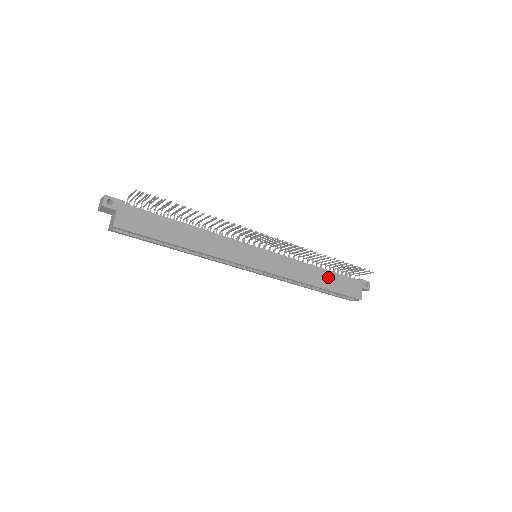
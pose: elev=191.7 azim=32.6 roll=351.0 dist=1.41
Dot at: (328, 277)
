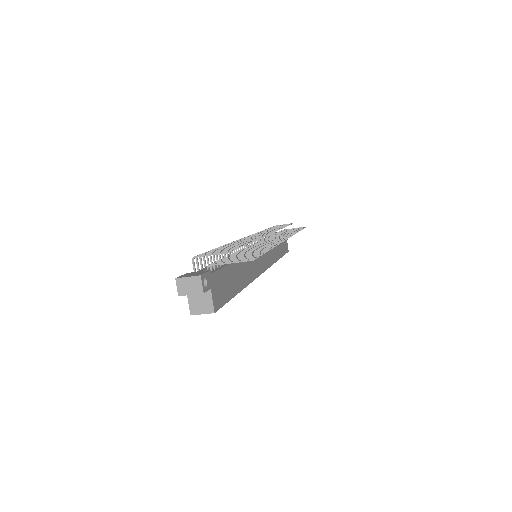
Dot at: (279, 244)
